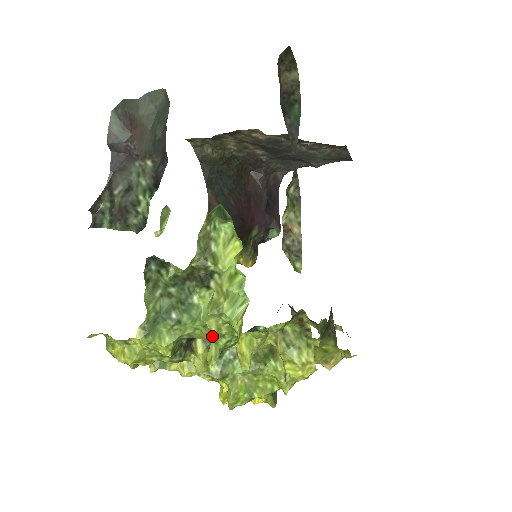
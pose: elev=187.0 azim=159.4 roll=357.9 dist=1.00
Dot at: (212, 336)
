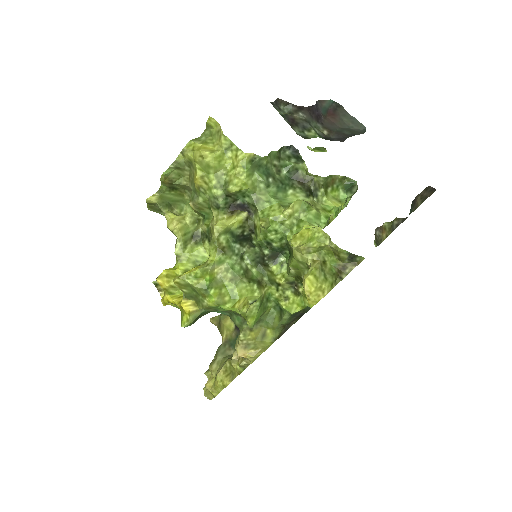
Dot at: (278, 215)
